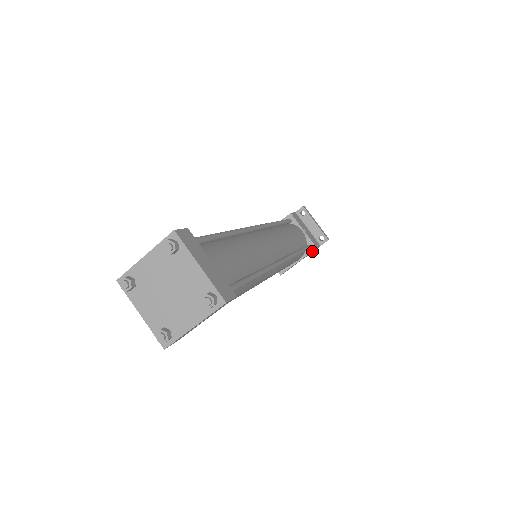
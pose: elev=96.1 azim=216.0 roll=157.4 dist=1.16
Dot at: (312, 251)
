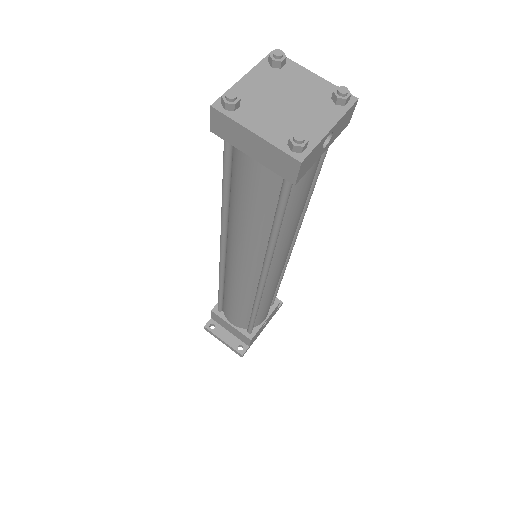
Dot at: (275, 308)
